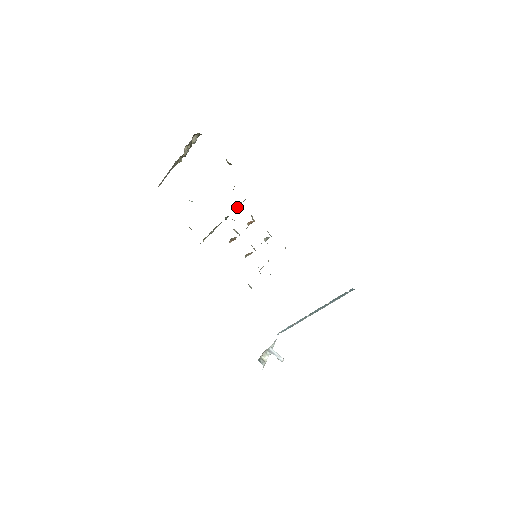
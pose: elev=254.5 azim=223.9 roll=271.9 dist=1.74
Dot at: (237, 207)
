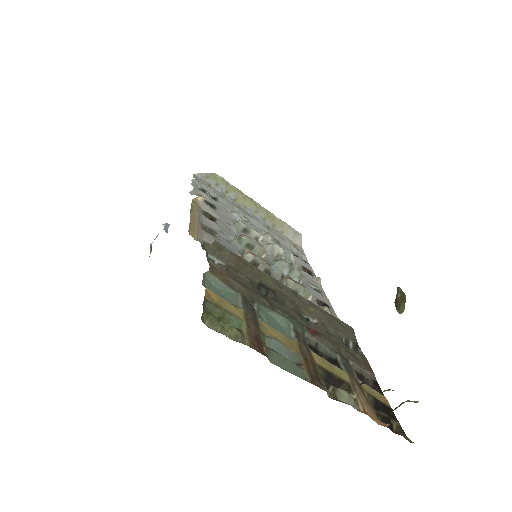
Dot at: occluded
